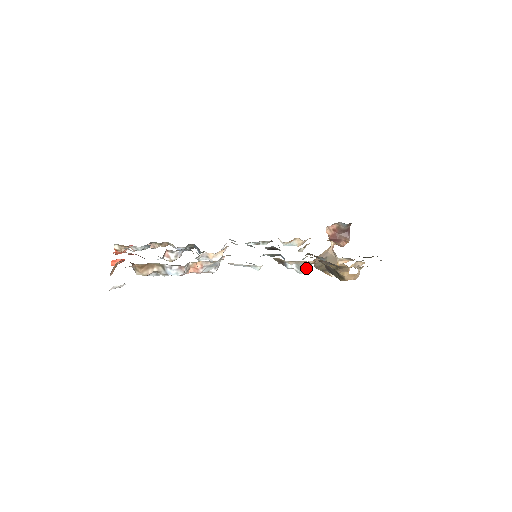
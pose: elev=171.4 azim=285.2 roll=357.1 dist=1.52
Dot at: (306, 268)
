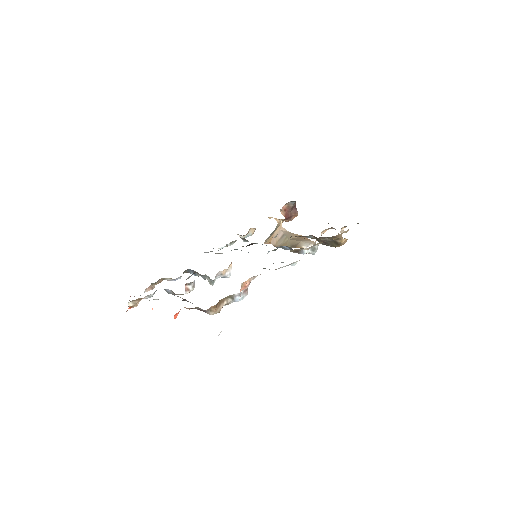
Dot at: (317, 248)
